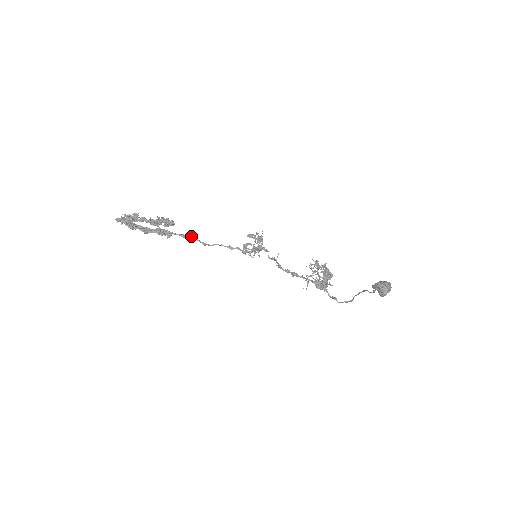
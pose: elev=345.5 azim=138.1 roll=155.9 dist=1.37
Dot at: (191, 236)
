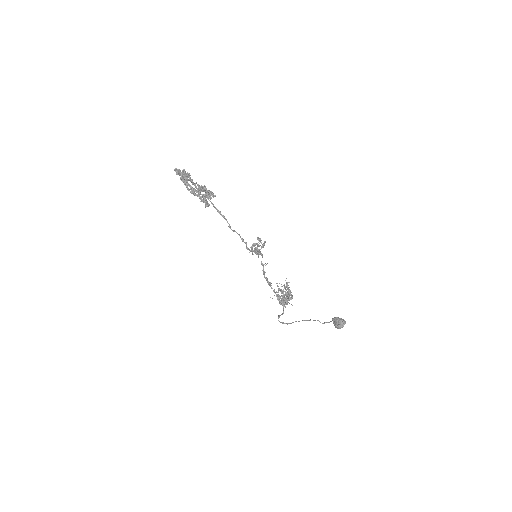
Dot at: occluded
